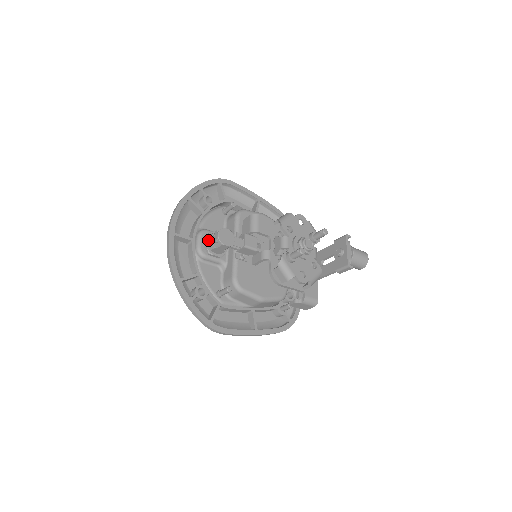
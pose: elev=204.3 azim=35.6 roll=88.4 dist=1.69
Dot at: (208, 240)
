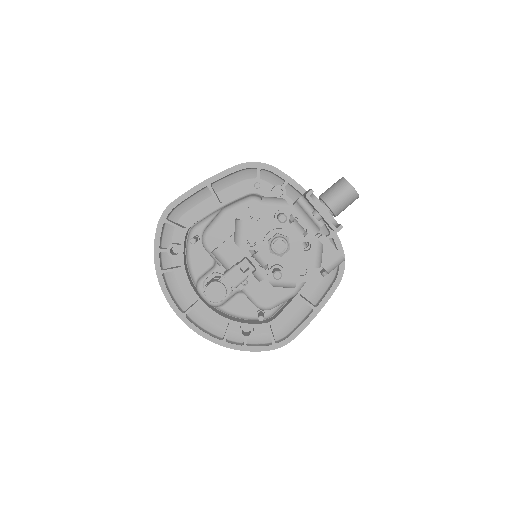
Dot at: occluded
